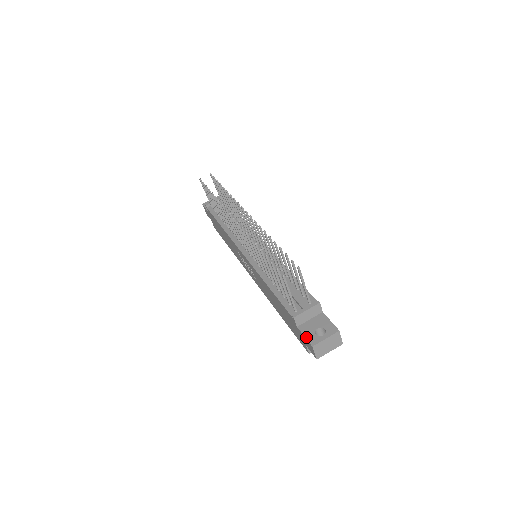
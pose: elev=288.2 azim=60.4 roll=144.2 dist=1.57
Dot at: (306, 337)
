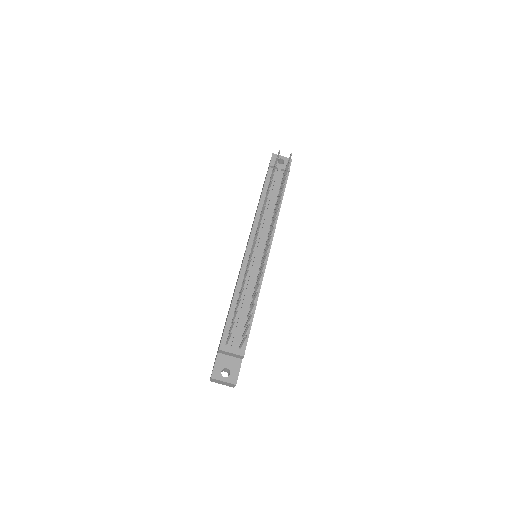
Dot at: (215, 367)
